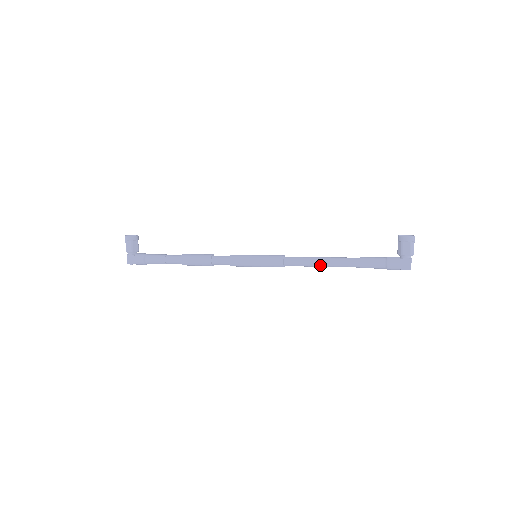
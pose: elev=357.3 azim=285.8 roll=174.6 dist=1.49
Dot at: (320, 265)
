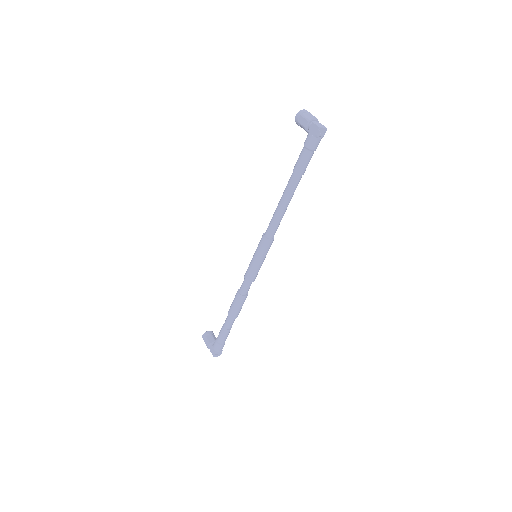
Dot at: (281, 207)
